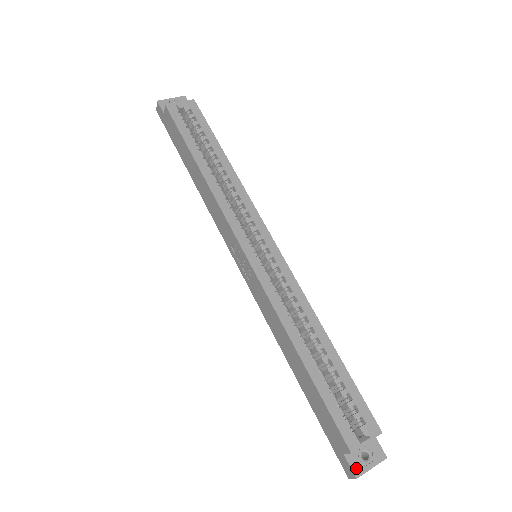
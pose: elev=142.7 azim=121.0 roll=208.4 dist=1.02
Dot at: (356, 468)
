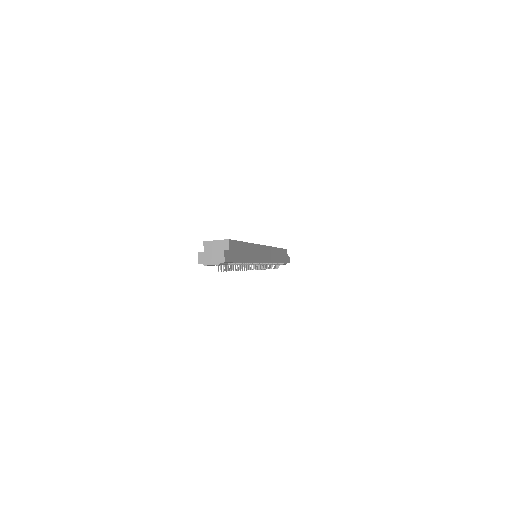
Dot at: (203, 252)
